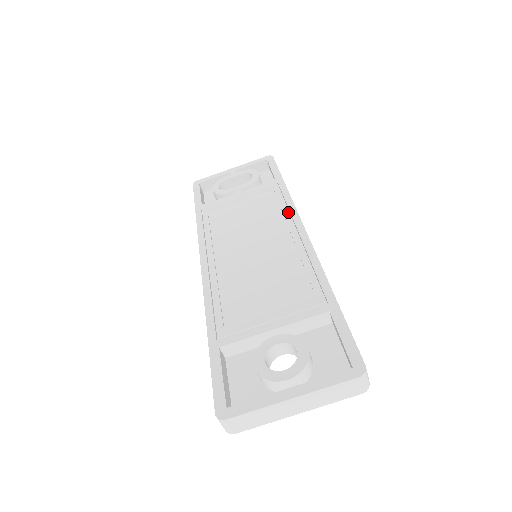
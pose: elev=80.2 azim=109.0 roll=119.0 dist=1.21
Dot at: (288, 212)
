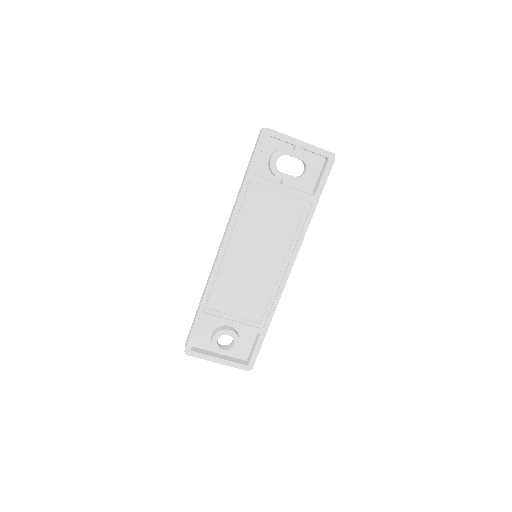
Dot at: (295, 244)
